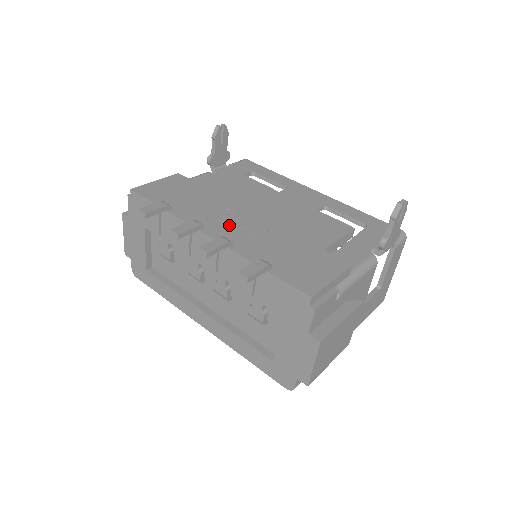
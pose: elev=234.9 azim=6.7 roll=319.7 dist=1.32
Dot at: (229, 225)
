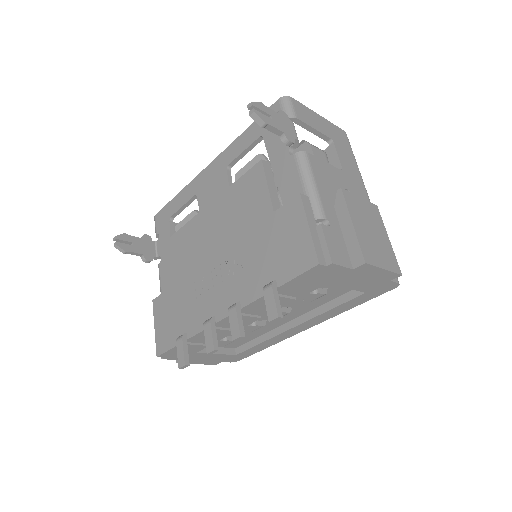
Dot at: (219, 291)
